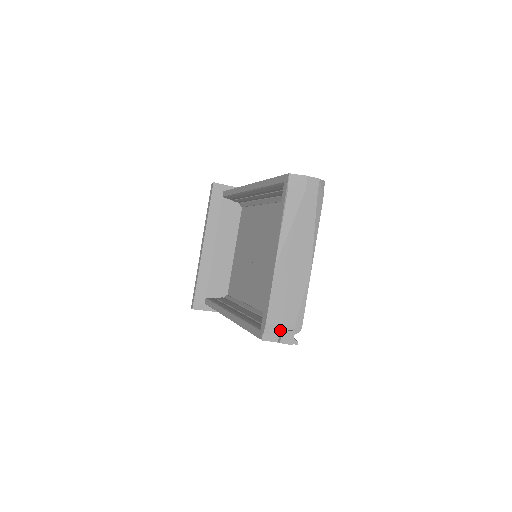
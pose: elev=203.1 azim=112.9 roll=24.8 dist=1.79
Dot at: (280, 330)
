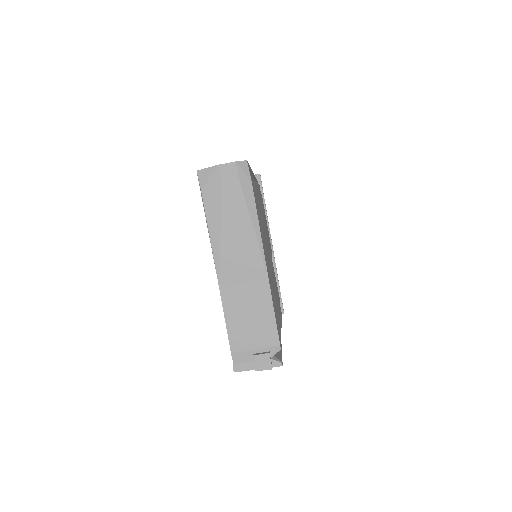
Dot at: (252, 355)
